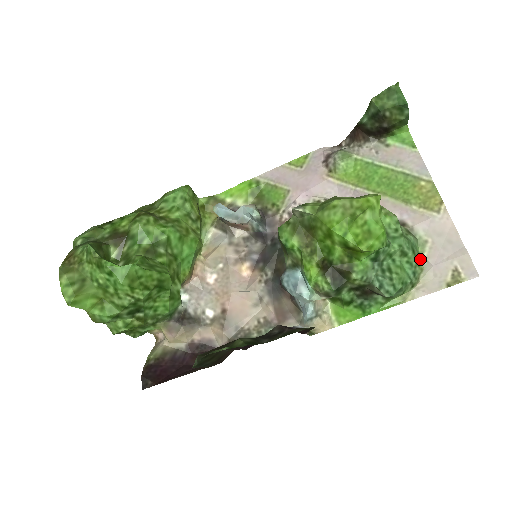
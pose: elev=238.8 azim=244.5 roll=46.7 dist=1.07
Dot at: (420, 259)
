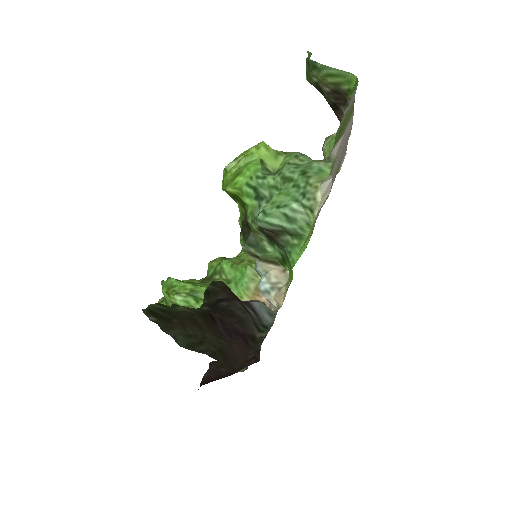
Dot at: (319, 179)
